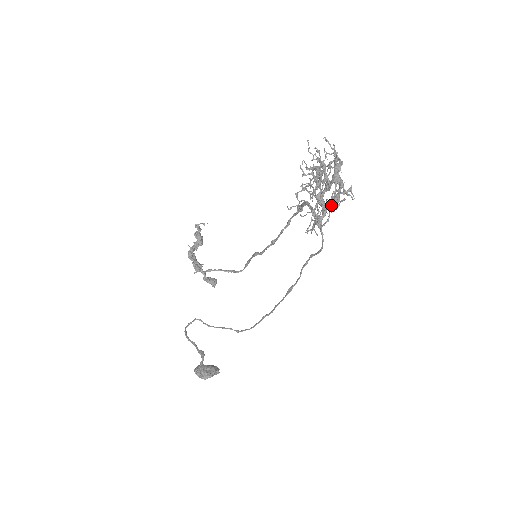
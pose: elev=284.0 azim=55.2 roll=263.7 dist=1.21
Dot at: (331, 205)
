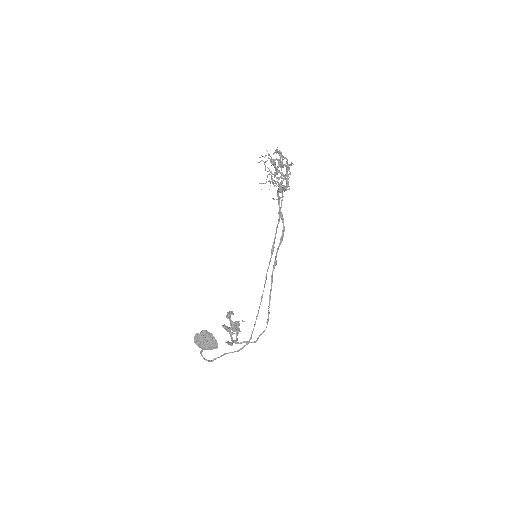
Dot at: (278, 165)
